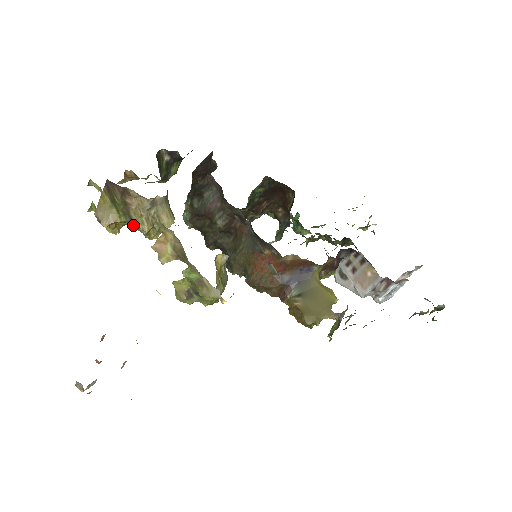
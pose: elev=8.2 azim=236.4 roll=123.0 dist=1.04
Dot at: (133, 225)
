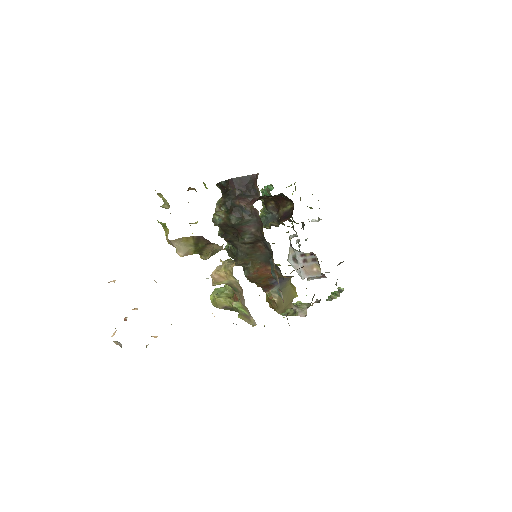
Dot at: (199, 254)
